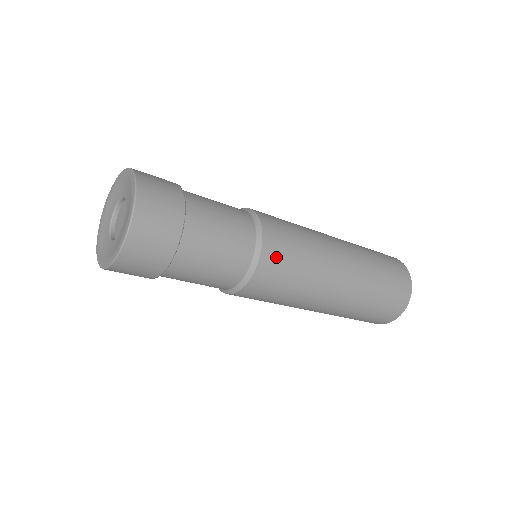
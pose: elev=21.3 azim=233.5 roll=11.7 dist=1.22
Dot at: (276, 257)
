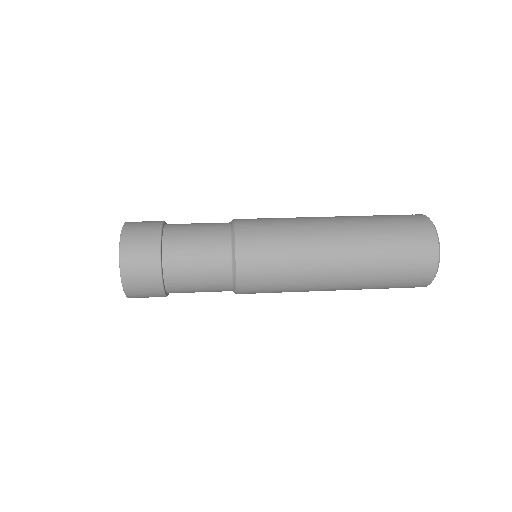
Dot at: (251, 293)
